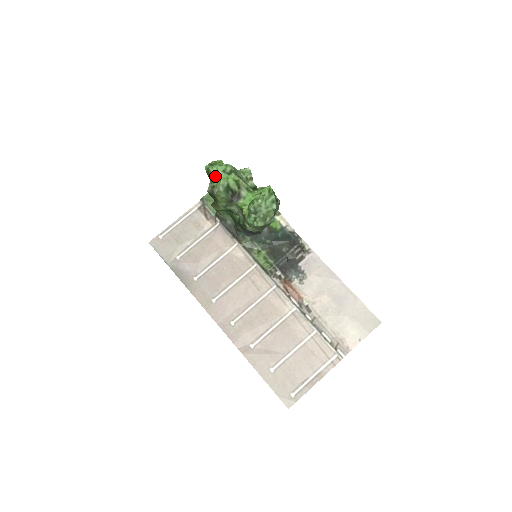
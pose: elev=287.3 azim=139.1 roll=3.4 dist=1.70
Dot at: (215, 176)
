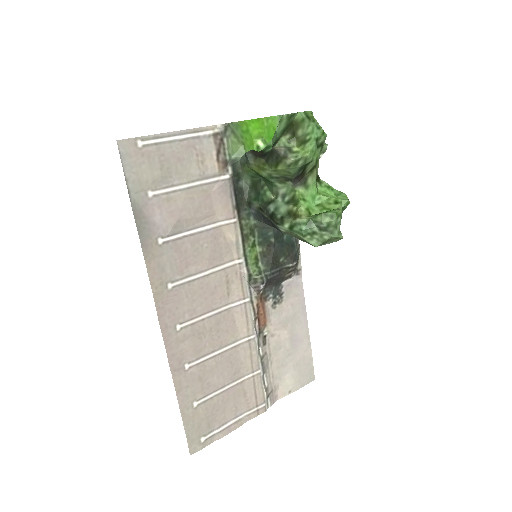
Dot at: (304, 138)
